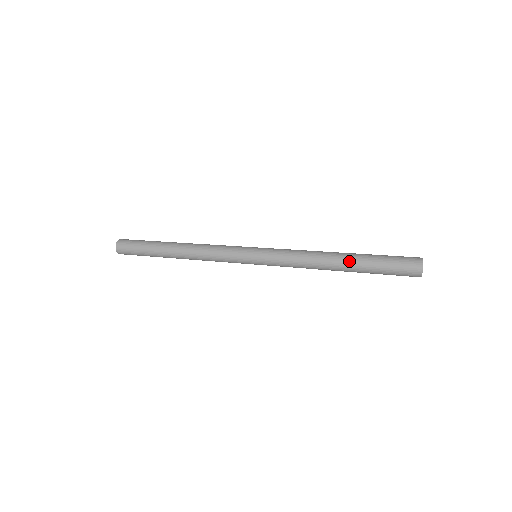
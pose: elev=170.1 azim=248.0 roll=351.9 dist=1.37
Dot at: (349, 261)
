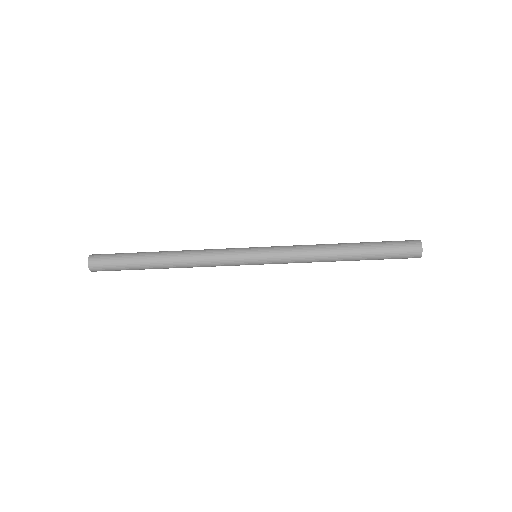
Dot at: (354, 247)
